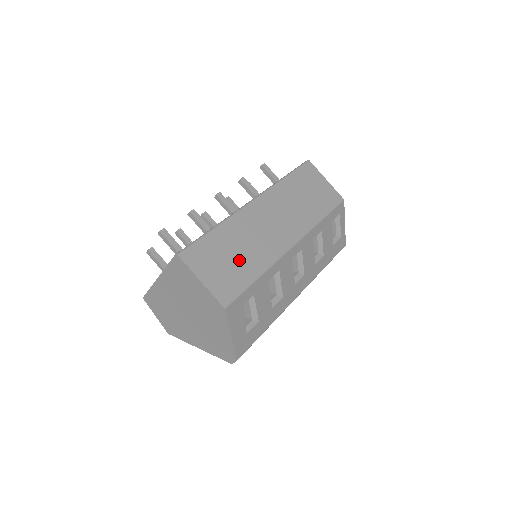
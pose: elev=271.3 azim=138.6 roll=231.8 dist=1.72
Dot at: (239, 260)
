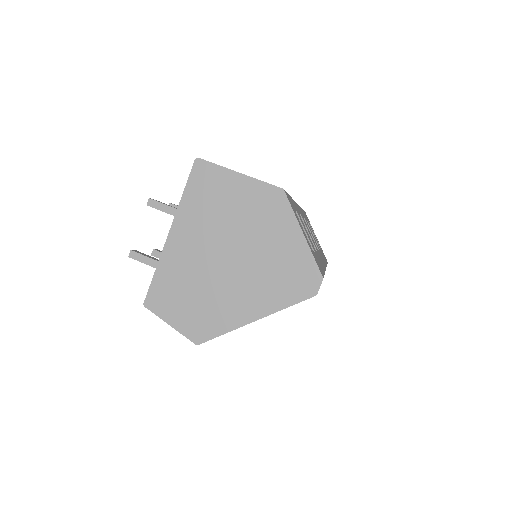
Dot at: occluded
